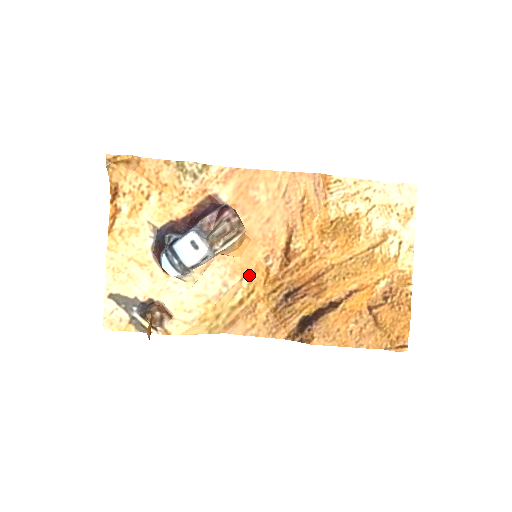
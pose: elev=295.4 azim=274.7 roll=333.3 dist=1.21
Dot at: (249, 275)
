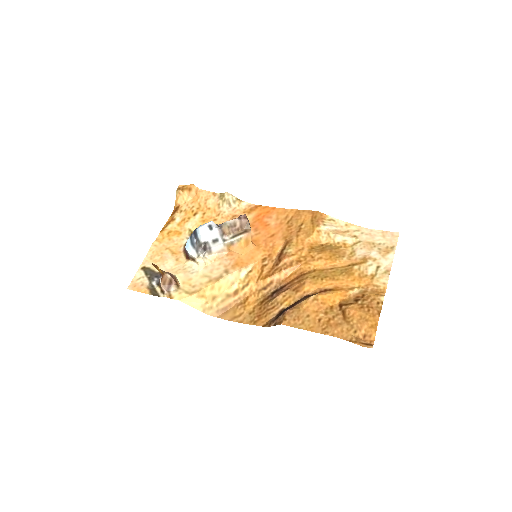
Dot at: (247, 270)
